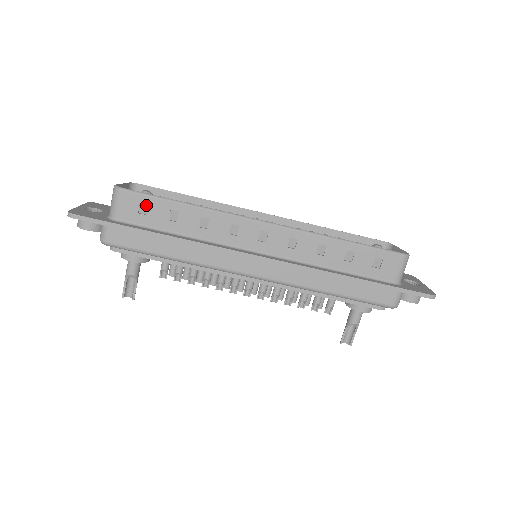
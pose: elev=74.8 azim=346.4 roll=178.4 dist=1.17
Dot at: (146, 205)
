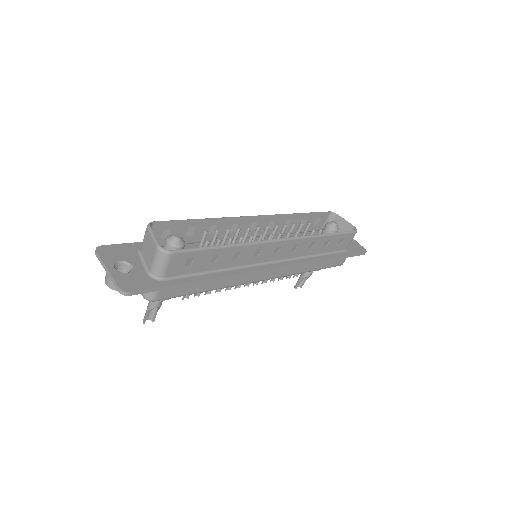
Dot at: (192, 258)
